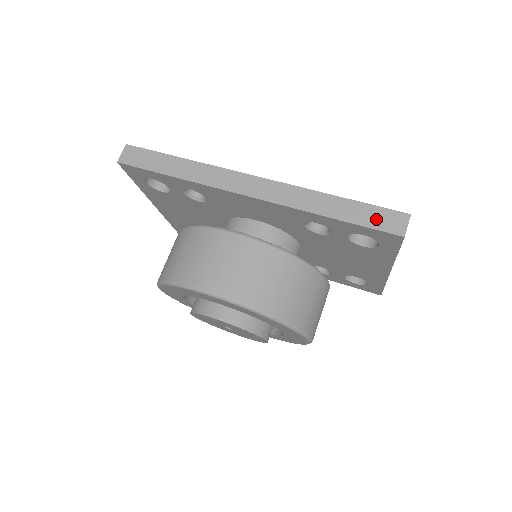
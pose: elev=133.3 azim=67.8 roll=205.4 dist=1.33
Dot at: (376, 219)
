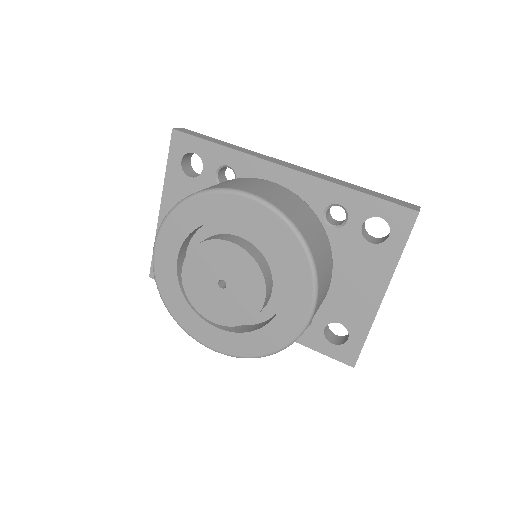
Dot at: (394, 201)
